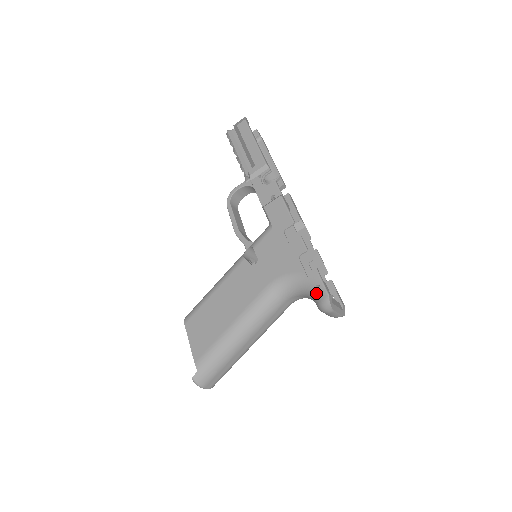
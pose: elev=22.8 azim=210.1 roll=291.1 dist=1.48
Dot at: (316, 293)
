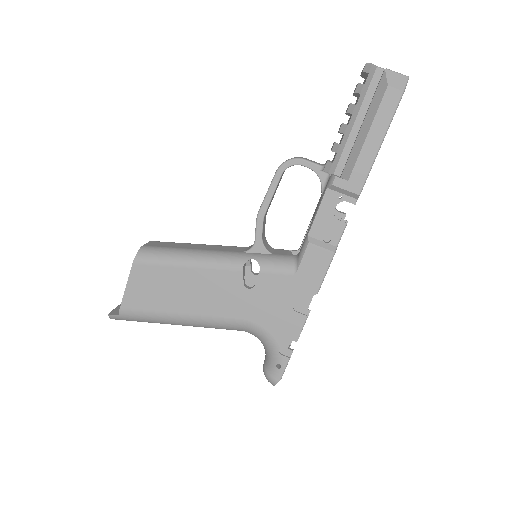
Dot at: (273, 367)
